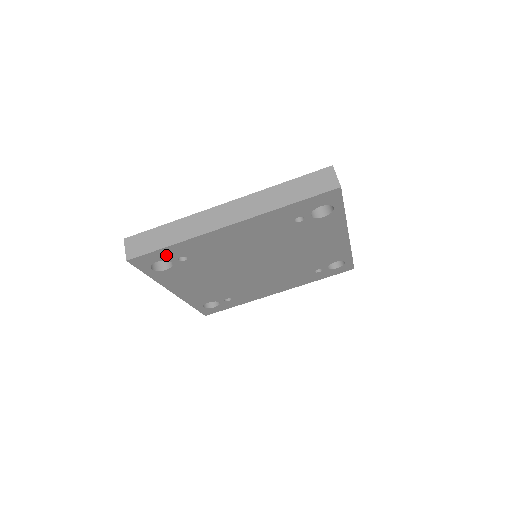
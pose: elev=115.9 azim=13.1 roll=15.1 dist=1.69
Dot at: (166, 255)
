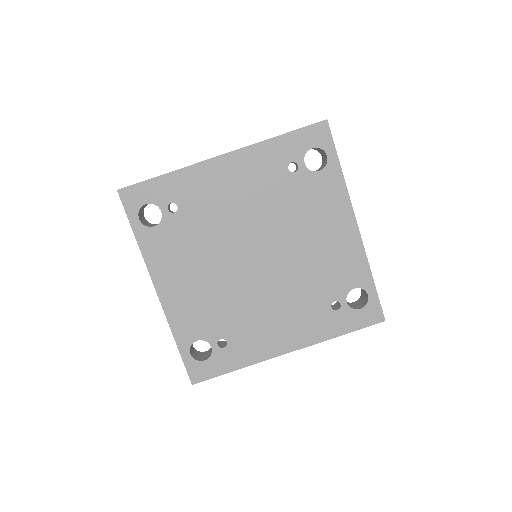
Dot at: (157, 194)
